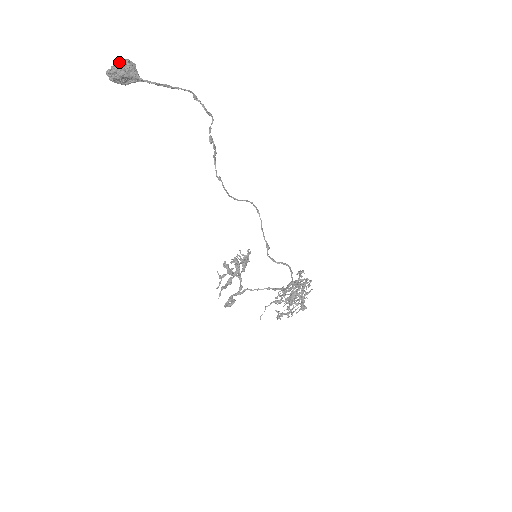
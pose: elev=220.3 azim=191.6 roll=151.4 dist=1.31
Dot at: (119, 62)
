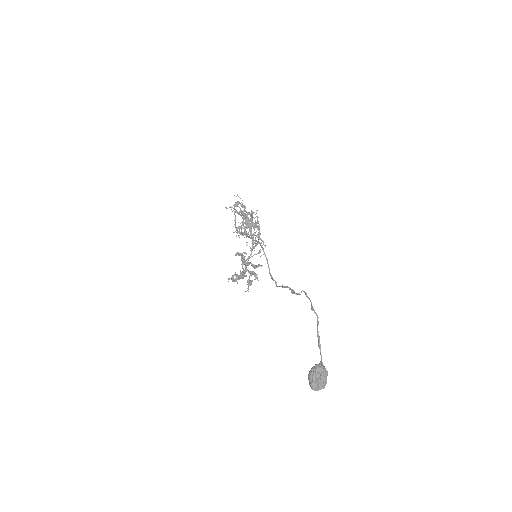
Dot at: (325, 382)
